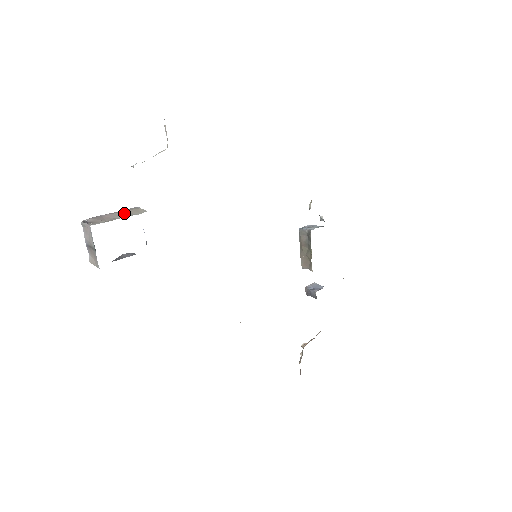
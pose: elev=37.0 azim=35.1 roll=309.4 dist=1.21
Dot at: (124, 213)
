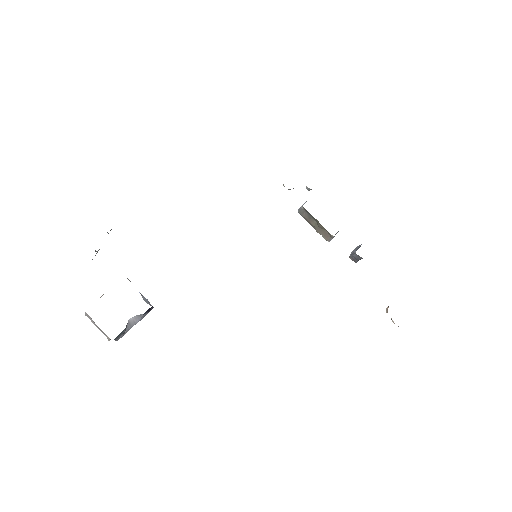
Dot at: occluded
